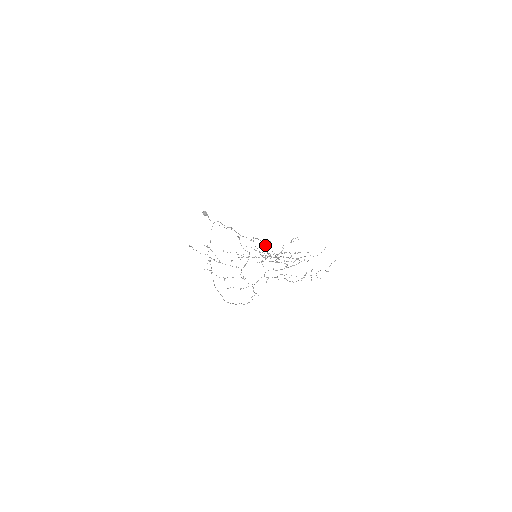
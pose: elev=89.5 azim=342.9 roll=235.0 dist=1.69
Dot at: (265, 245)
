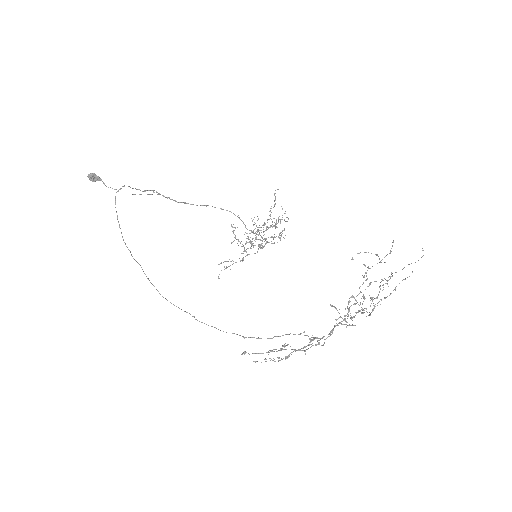
Dot at: (239, 217)
